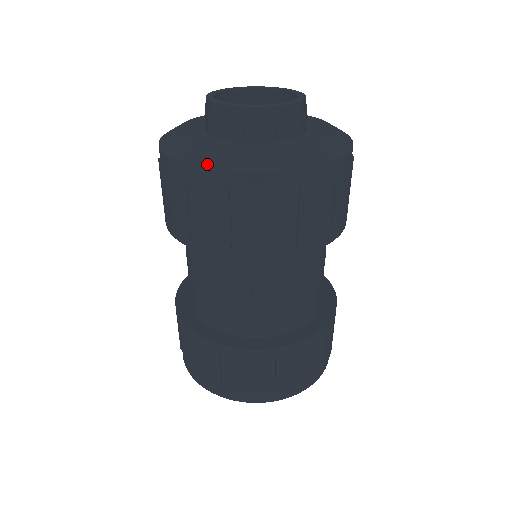
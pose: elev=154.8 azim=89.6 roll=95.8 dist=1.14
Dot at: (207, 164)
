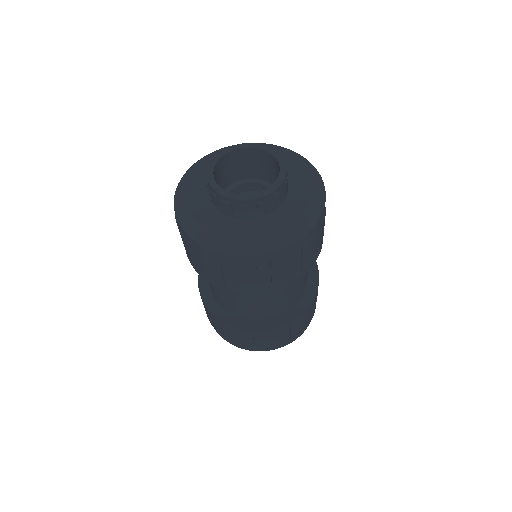
Dot at: (183, 223)
